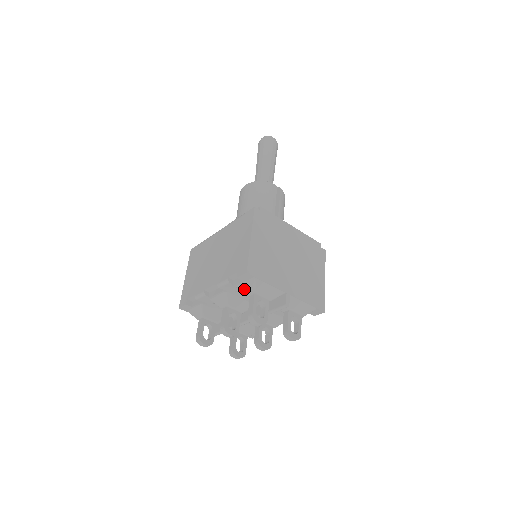
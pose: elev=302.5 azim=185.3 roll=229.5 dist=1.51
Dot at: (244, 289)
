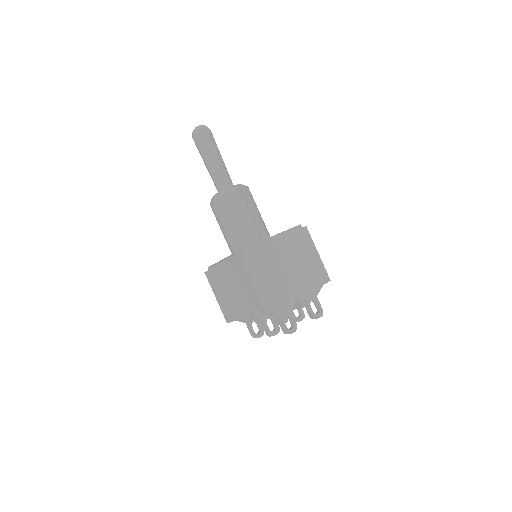
Dot at: occluded
